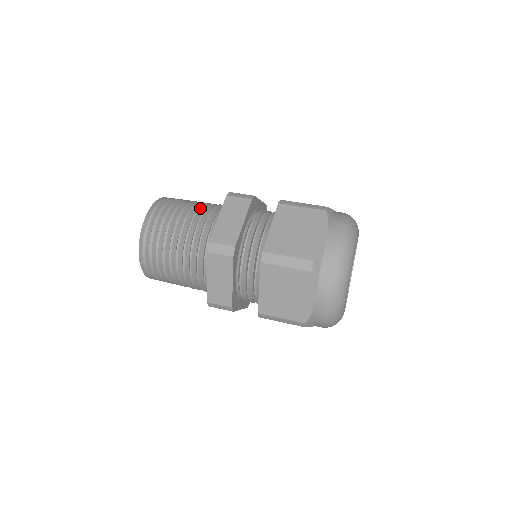
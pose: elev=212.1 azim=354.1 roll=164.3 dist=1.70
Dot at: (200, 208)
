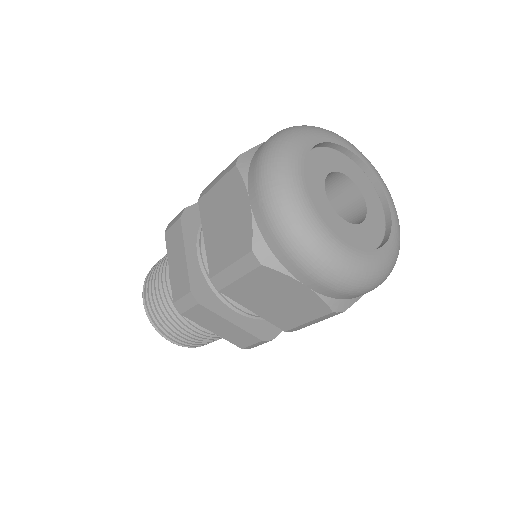
Dot at: occluded
